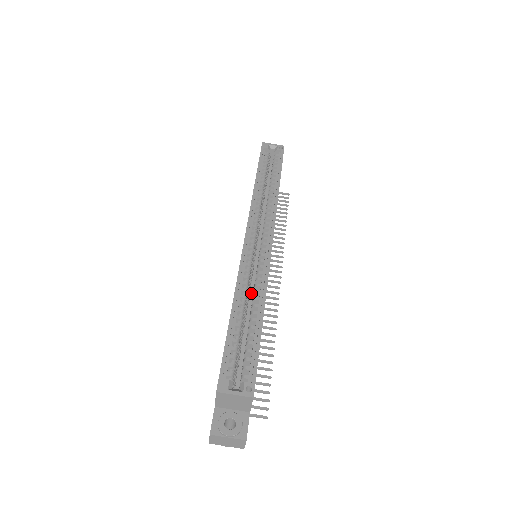
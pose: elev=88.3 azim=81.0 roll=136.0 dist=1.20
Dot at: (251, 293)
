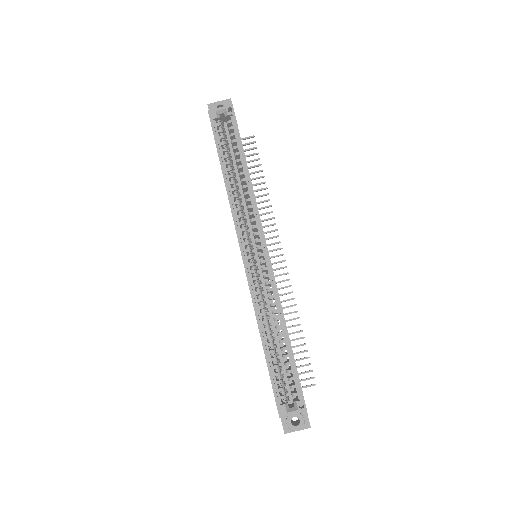
Dot at: (267, 301)
